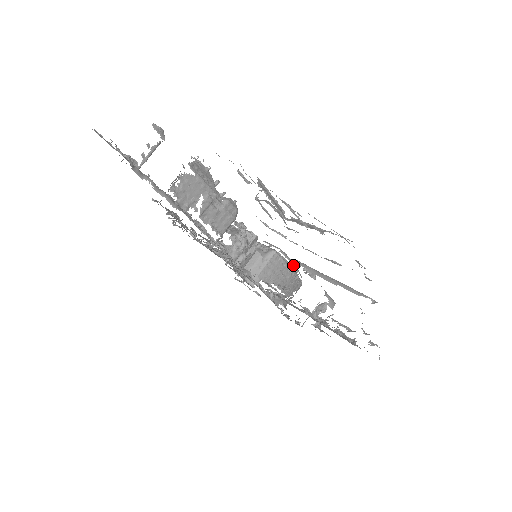
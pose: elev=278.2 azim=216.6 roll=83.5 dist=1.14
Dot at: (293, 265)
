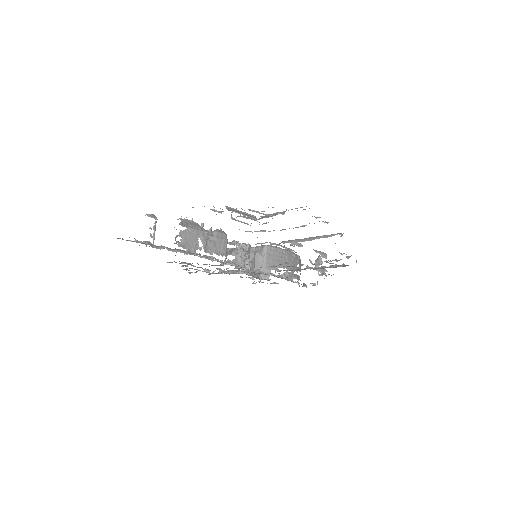
Dot at: (285, 248)
